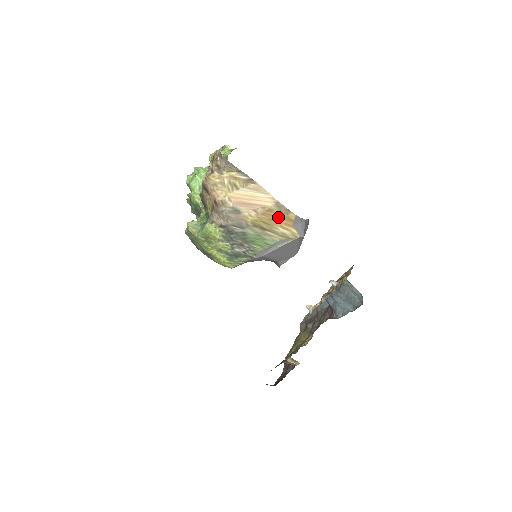
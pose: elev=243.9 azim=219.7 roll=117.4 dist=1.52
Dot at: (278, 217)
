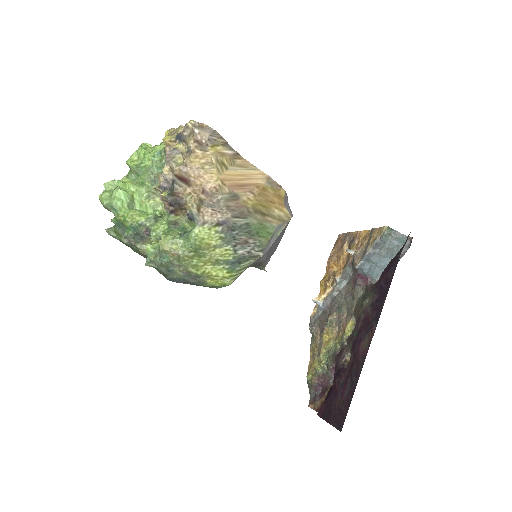
Dot at: (272, 196)
